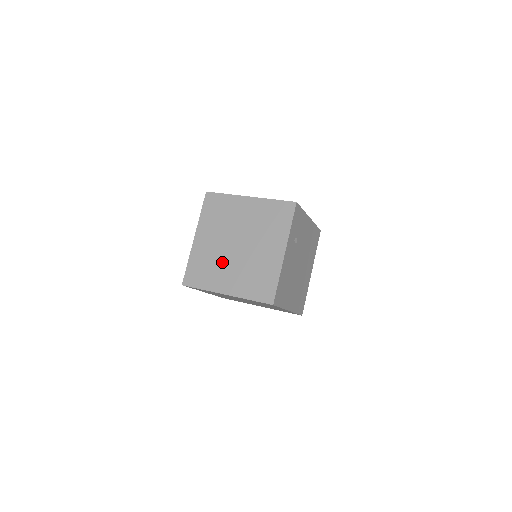
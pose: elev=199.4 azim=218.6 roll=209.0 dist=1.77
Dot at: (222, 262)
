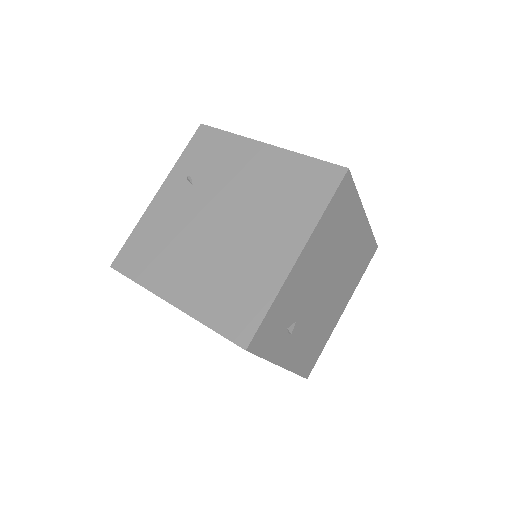
Dot at: occluded
